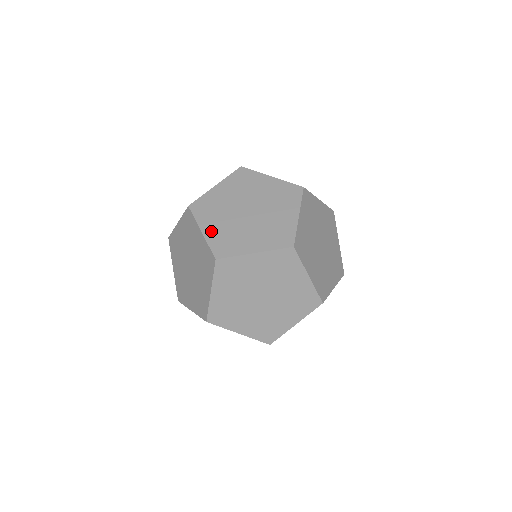
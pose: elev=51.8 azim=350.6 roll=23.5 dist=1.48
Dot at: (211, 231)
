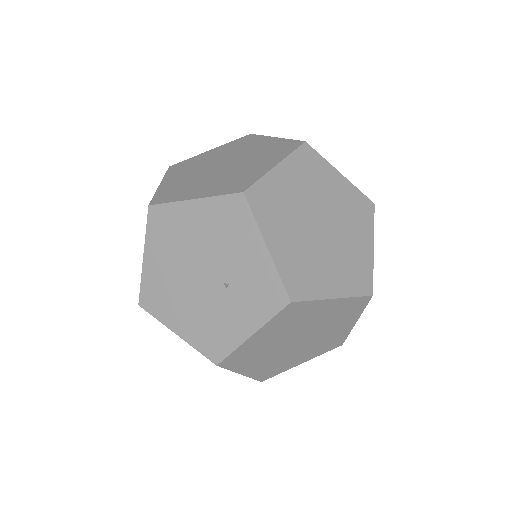
Dot at: occluded
